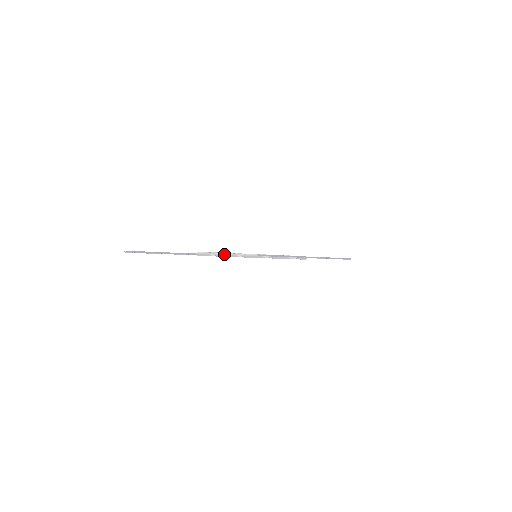
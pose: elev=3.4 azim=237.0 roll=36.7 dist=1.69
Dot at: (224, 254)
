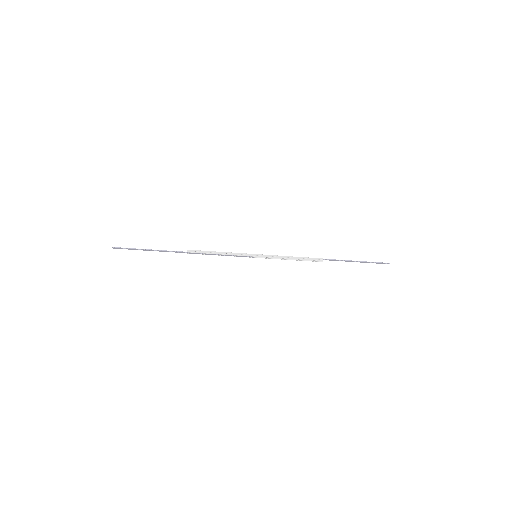
Dot at: (217, 253)
